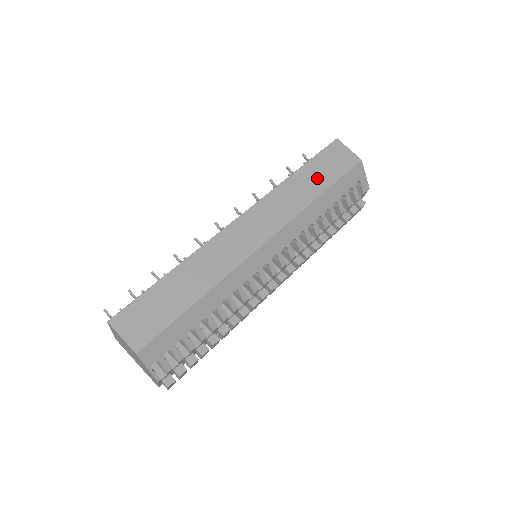
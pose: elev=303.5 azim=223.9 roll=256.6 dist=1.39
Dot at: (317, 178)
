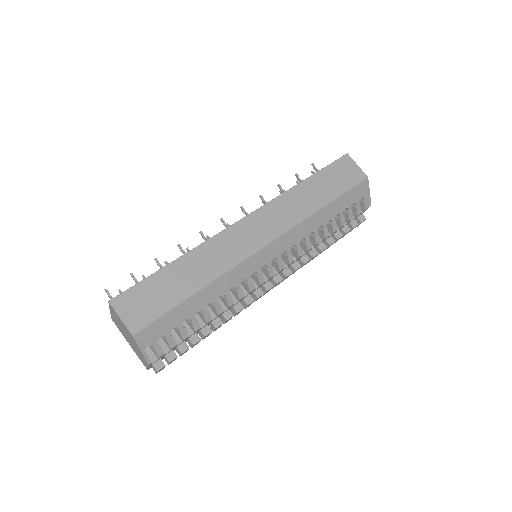
Dot at: (324, 189)
